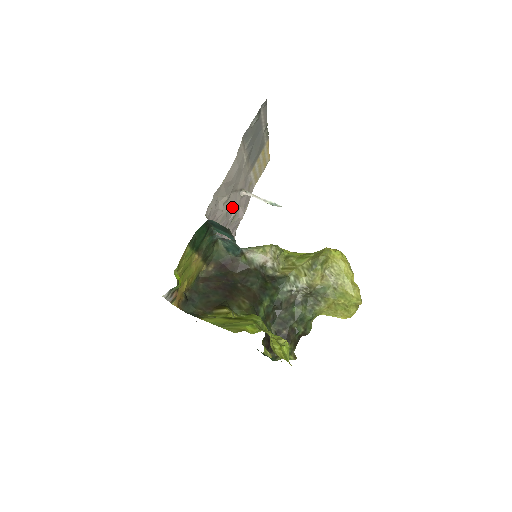
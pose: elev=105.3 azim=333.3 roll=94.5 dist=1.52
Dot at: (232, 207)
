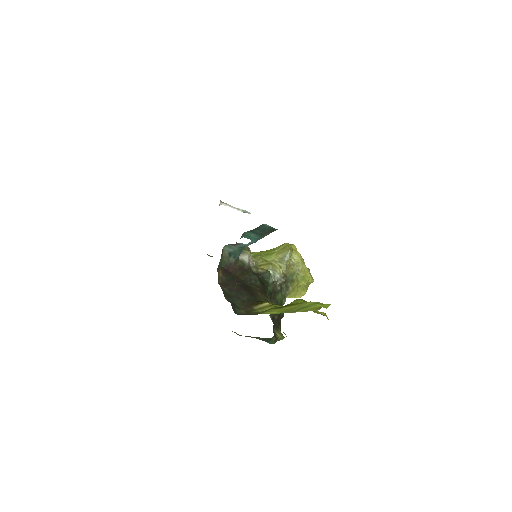
Dot at: occluded
